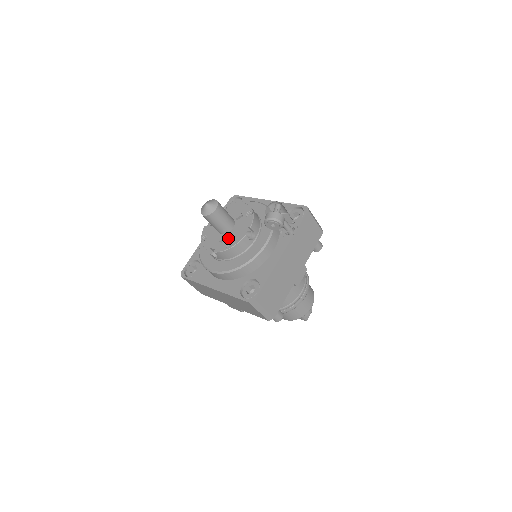
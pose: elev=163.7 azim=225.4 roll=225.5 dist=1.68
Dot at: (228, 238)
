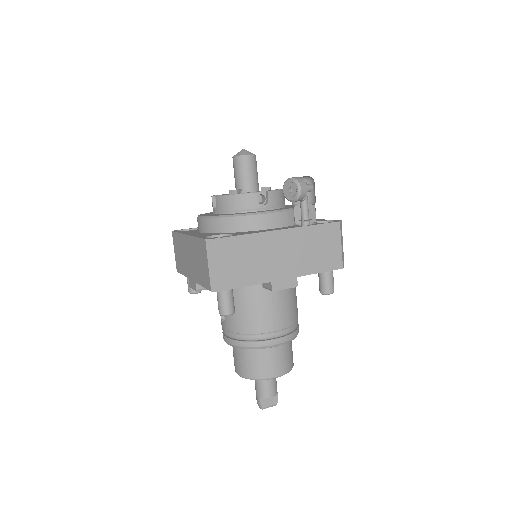
Dot at: occluded
